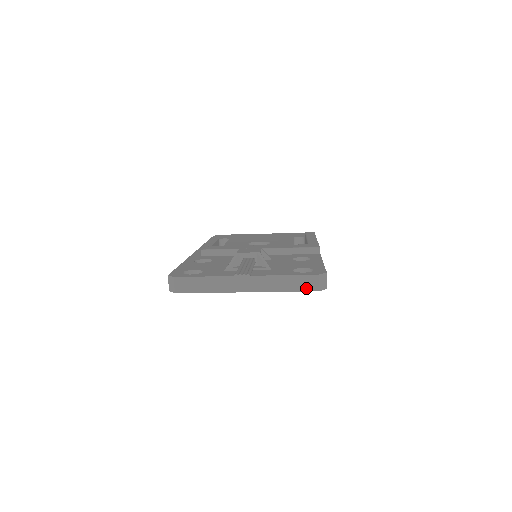
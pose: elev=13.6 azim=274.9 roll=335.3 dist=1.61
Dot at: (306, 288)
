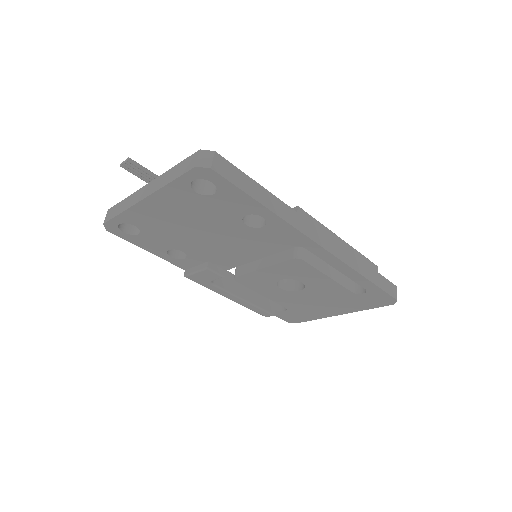
Dot at: (186, 169)
